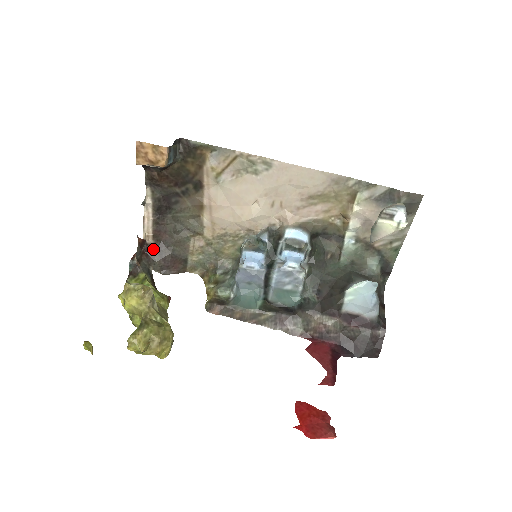
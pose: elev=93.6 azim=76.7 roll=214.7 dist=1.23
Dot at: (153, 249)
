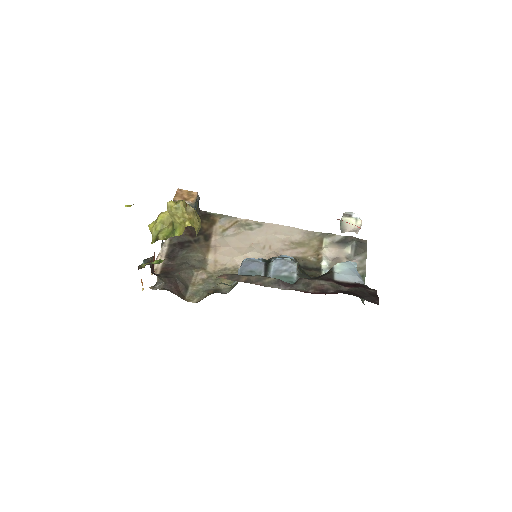
Dot at: (160, 274)
